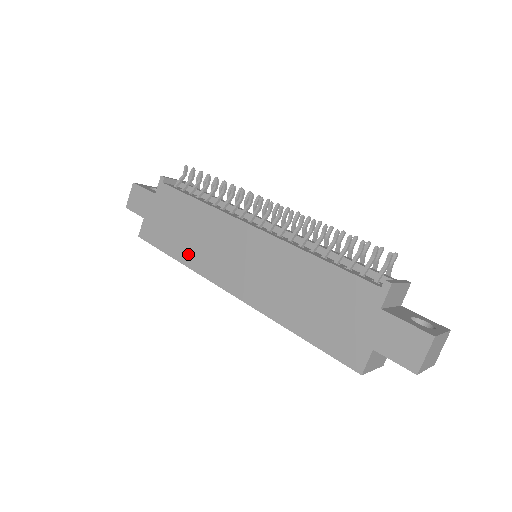
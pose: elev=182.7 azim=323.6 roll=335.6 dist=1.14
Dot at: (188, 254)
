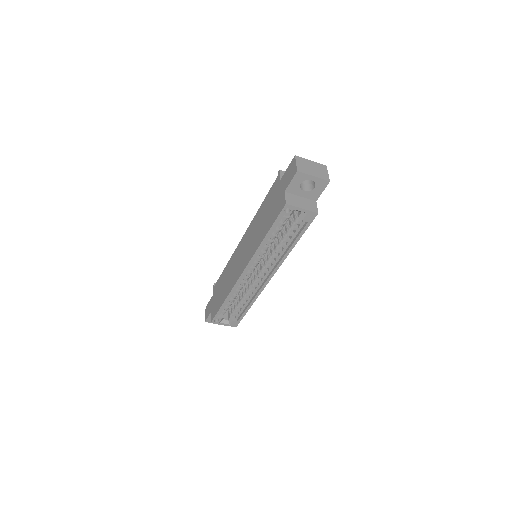
Dot at: (227, 290)
